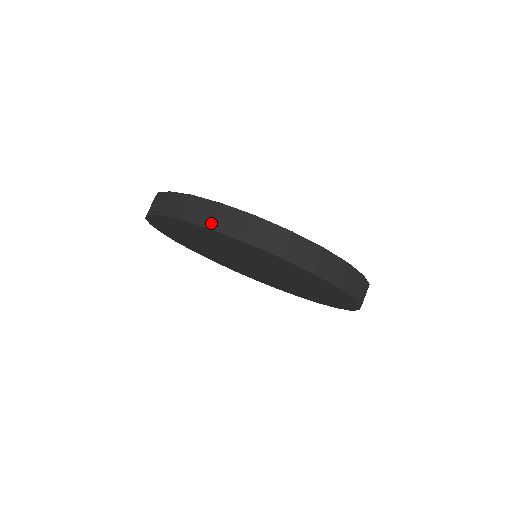
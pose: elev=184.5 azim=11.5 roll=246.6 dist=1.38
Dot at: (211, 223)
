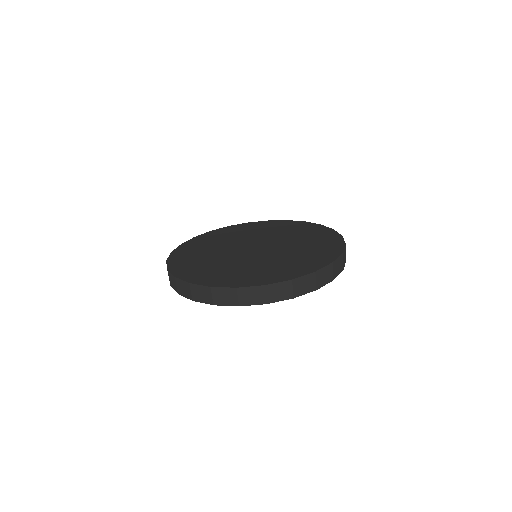
Dot at: (316, 287)
